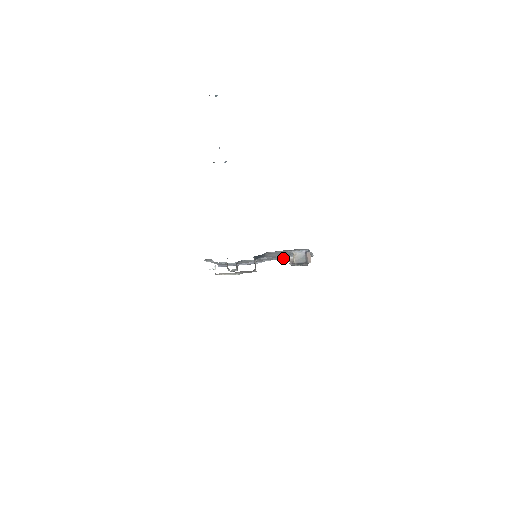
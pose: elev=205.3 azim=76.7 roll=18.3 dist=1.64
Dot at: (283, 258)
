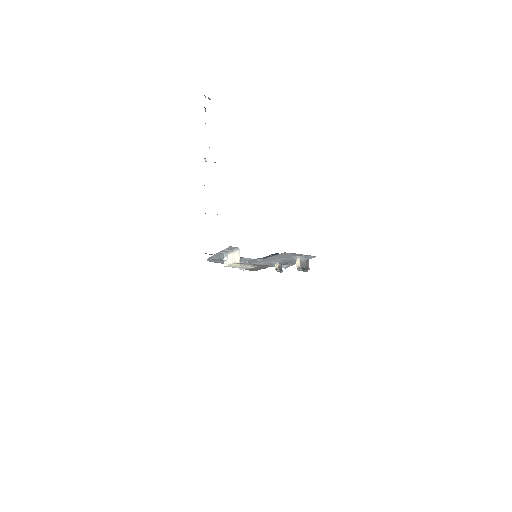
Dot at: occluded
